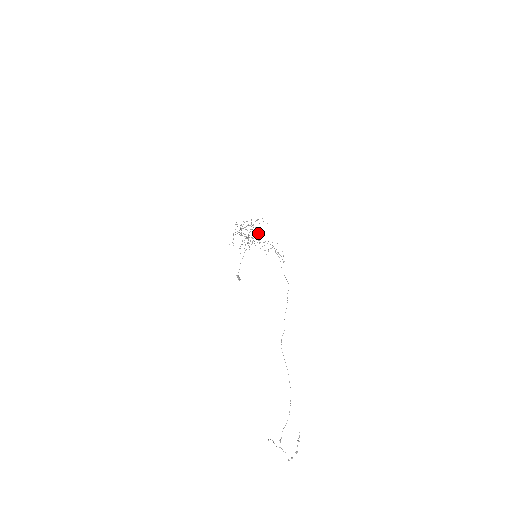
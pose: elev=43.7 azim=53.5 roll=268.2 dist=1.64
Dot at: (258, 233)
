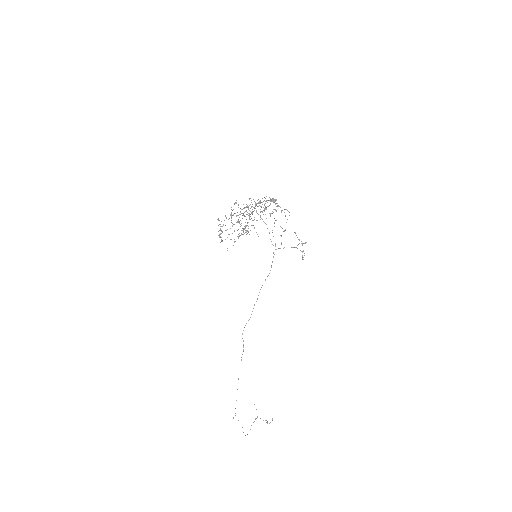
Dot at: occluded
